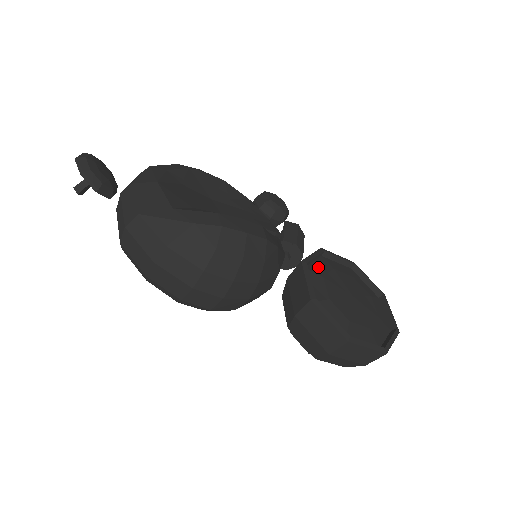
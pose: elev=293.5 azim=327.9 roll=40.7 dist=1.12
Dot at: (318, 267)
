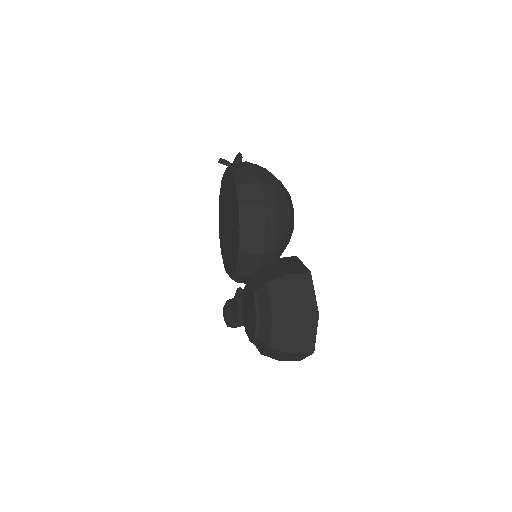
Dot at: occluded
